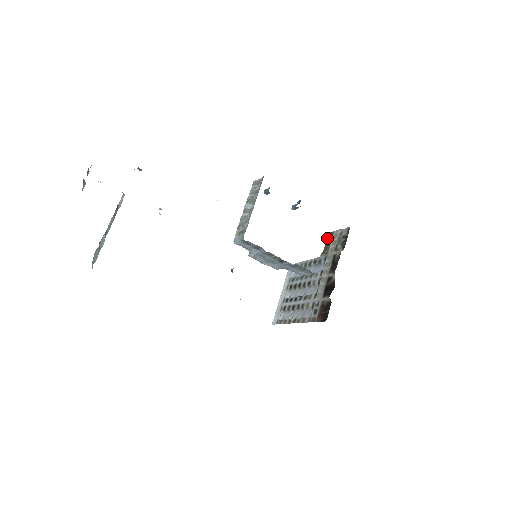
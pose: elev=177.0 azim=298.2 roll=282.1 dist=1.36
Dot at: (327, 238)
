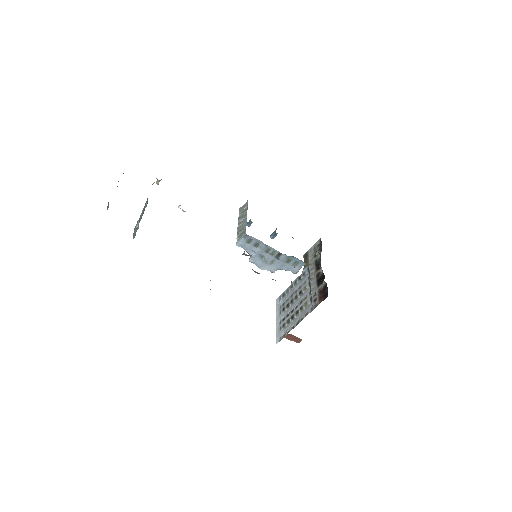
Dot at: (304, 258)
